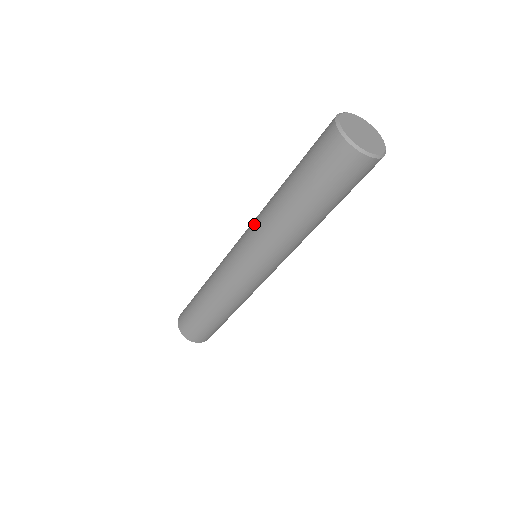
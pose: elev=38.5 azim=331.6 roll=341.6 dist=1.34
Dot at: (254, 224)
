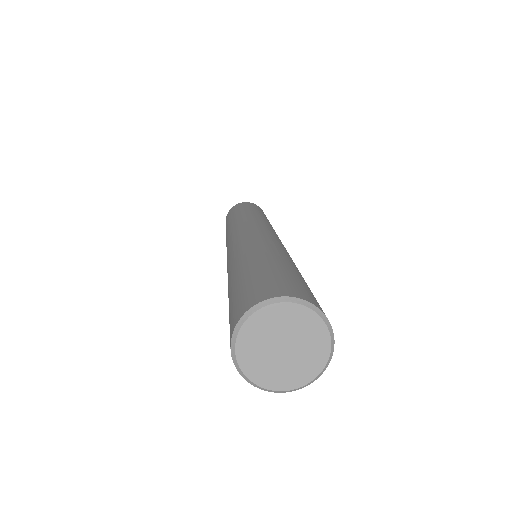
Dot at: occluded
